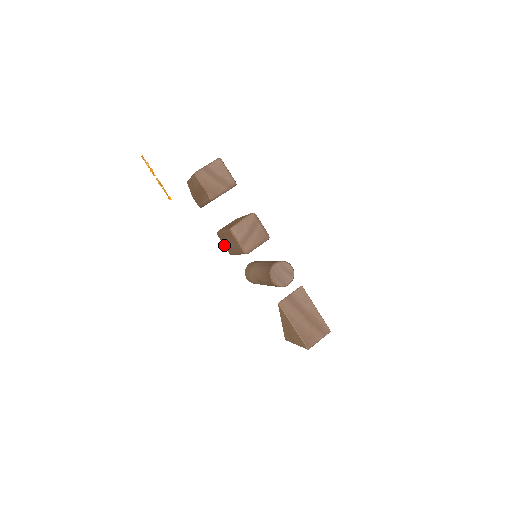
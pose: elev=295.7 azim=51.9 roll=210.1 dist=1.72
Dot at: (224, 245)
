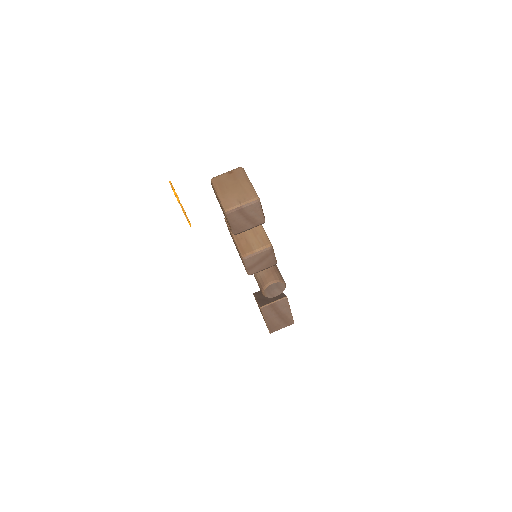
Dot at: occluded
